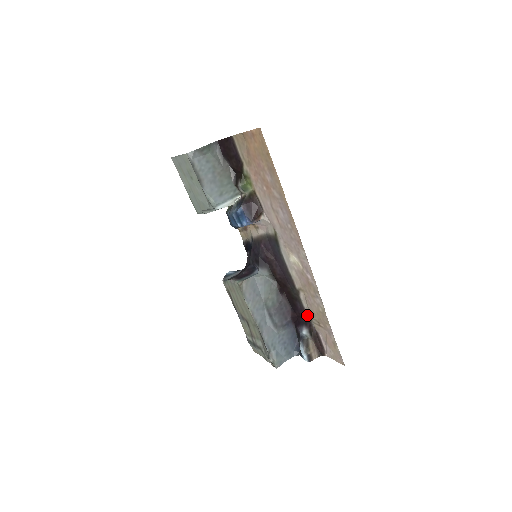
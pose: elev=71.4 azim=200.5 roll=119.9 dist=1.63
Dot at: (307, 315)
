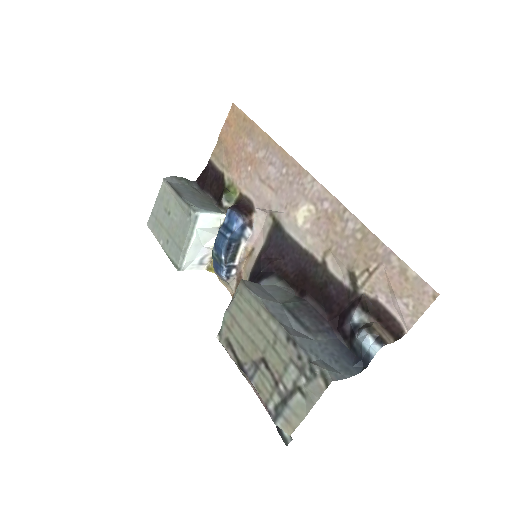
Dot at: (348, 287)
